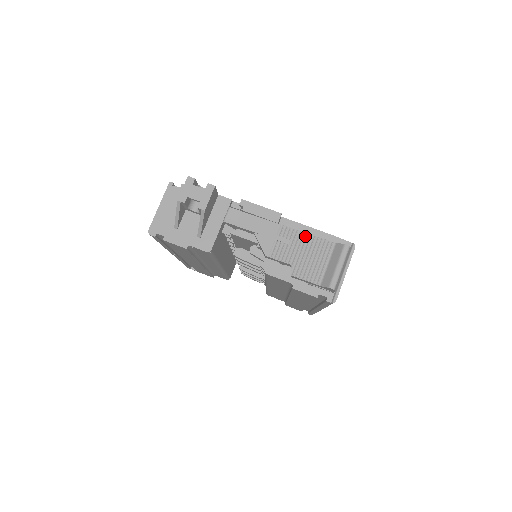
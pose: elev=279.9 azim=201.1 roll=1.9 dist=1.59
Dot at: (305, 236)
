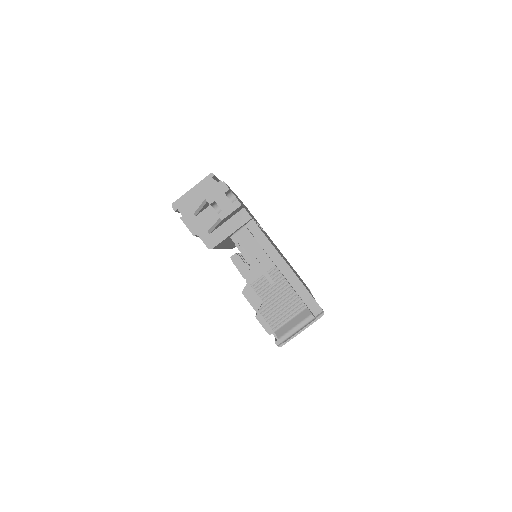
Dot at: (288, 287)
